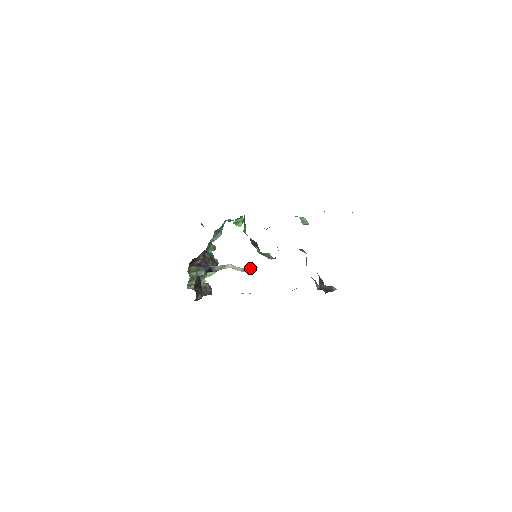
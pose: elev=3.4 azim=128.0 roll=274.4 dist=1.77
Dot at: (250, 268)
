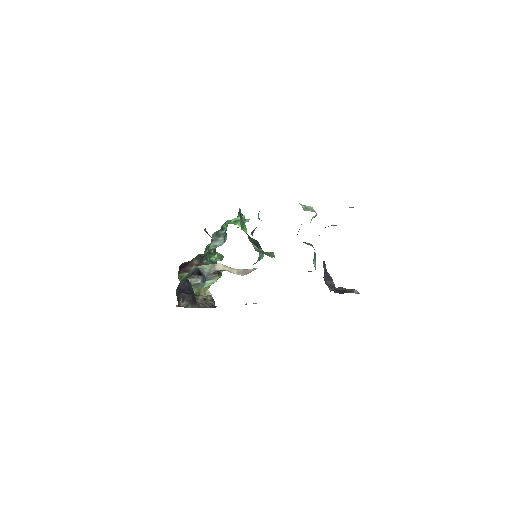
Dot at: (248, 270)
